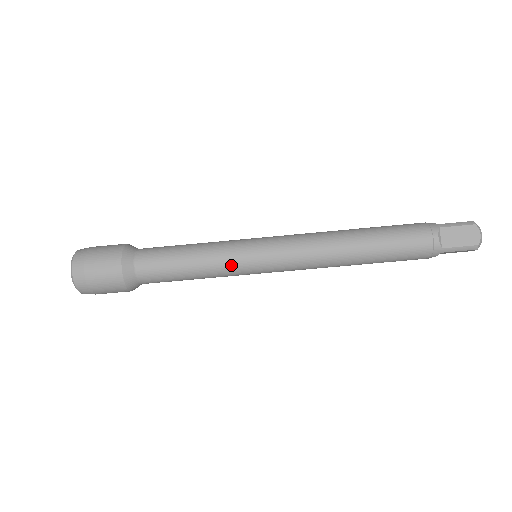
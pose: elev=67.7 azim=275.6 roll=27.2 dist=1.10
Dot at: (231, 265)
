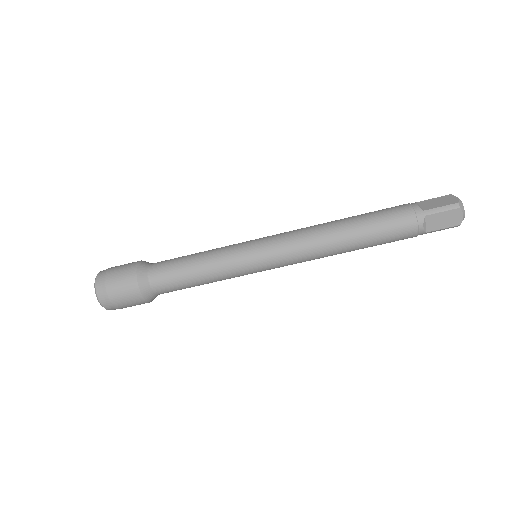
Dot at: (236, 275)
